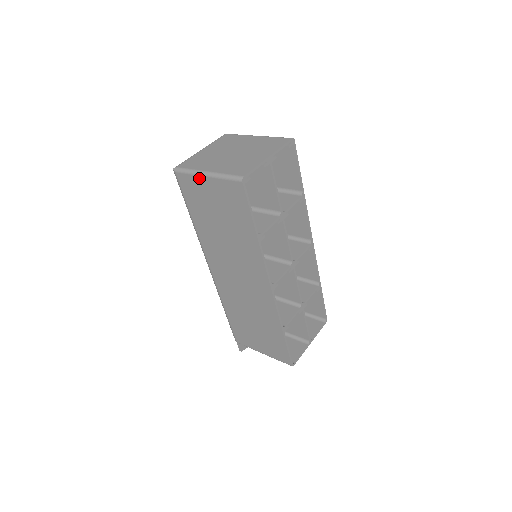
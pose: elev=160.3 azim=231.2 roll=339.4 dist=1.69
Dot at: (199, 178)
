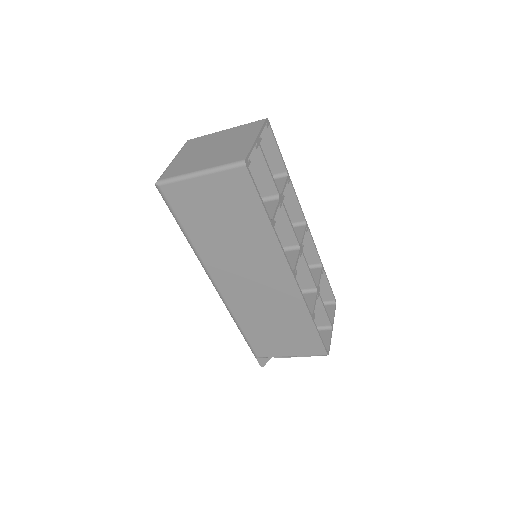
Dot at: (191, 181)
